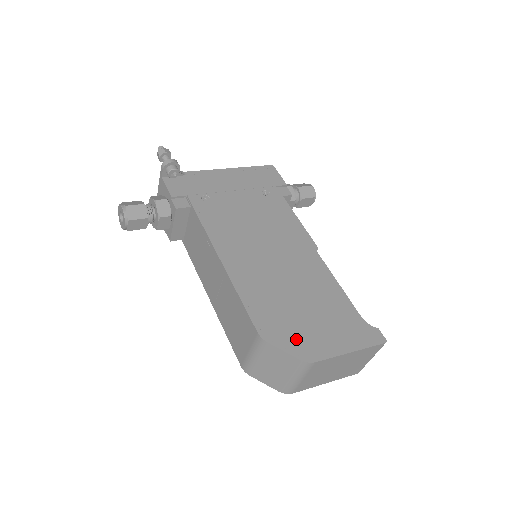
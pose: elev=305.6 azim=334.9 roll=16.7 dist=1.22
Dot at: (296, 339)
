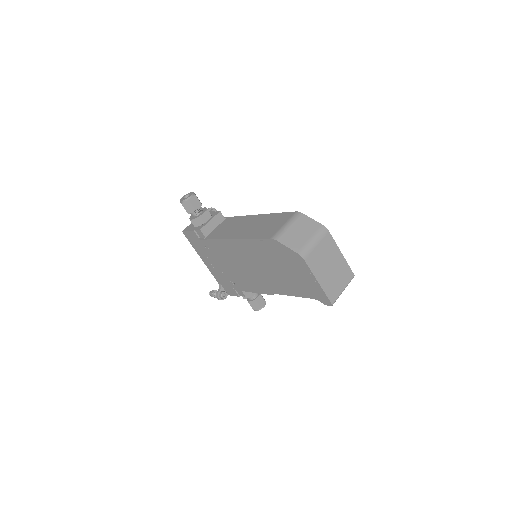
Dot at: occluded
